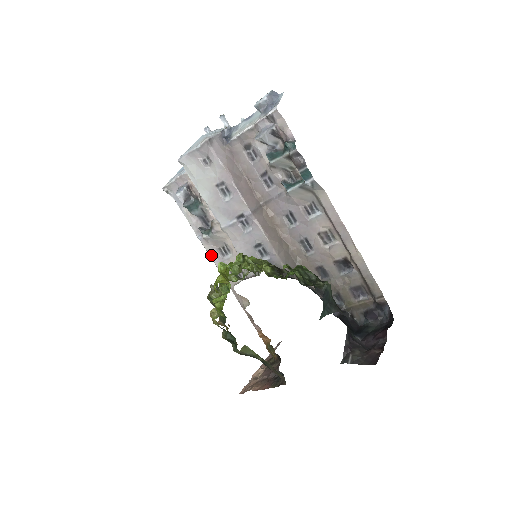
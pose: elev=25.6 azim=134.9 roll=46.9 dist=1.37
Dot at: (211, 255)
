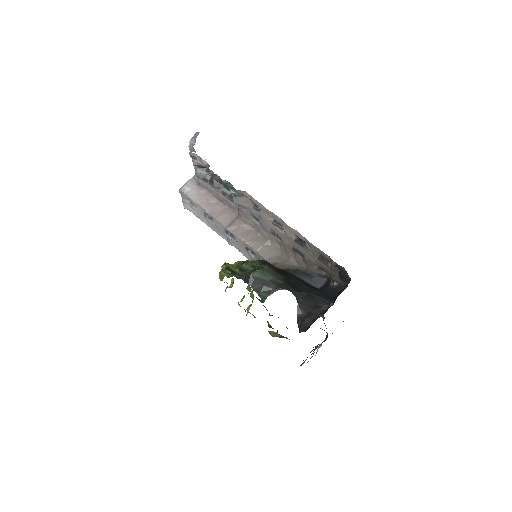
Dot at: occluded
